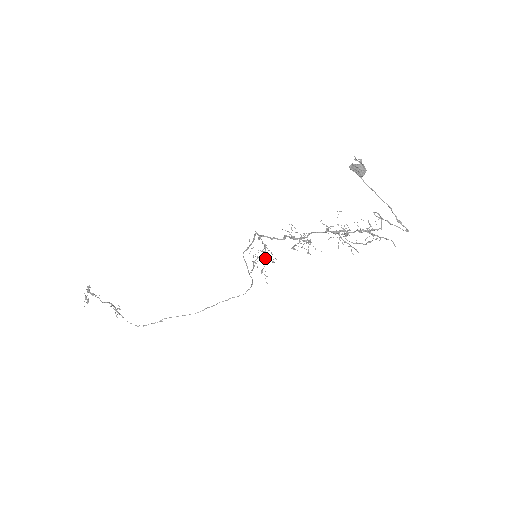
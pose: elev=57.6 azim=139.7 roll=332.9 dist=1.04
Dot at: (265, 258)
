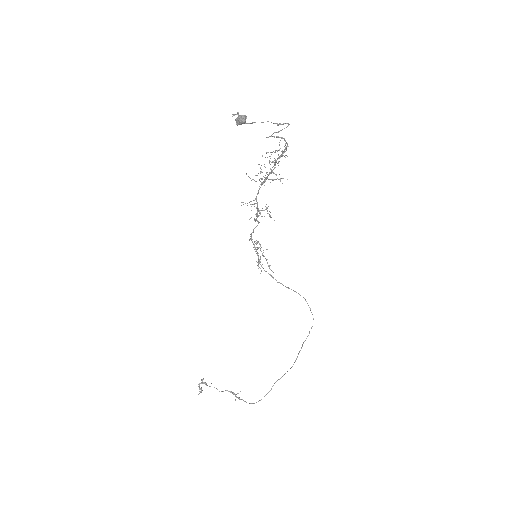
Dot at: occluded
